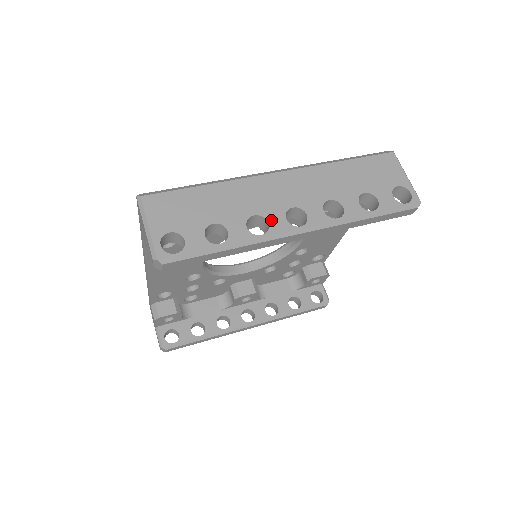
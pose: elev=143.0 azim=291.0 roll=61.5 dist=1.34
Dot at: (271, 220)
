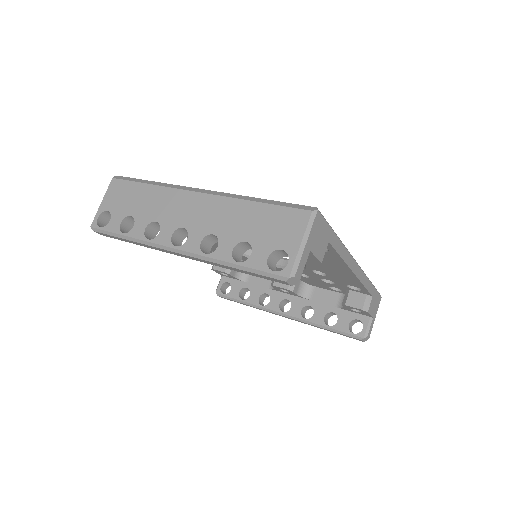
Dot at: (162, 231)
